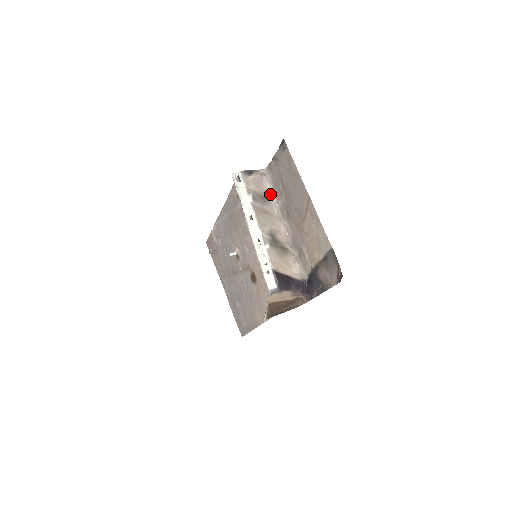
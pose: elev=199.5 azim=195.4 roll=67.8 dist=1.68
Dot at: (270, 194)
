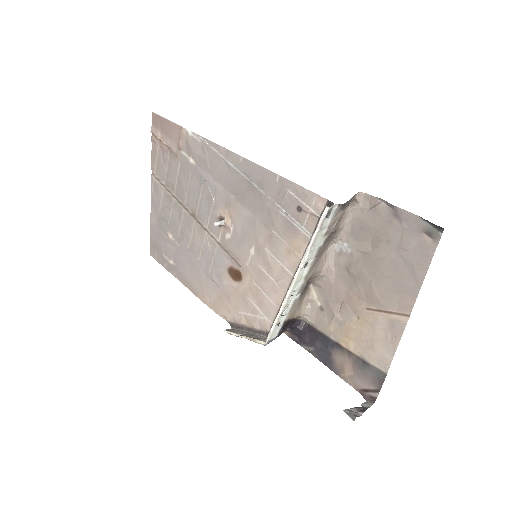
Dot at: (342, 227)
